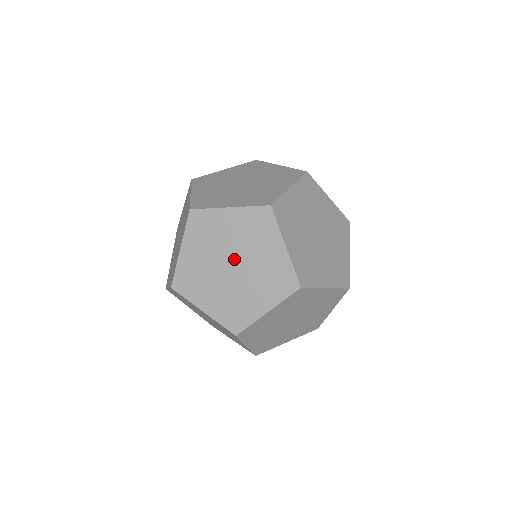
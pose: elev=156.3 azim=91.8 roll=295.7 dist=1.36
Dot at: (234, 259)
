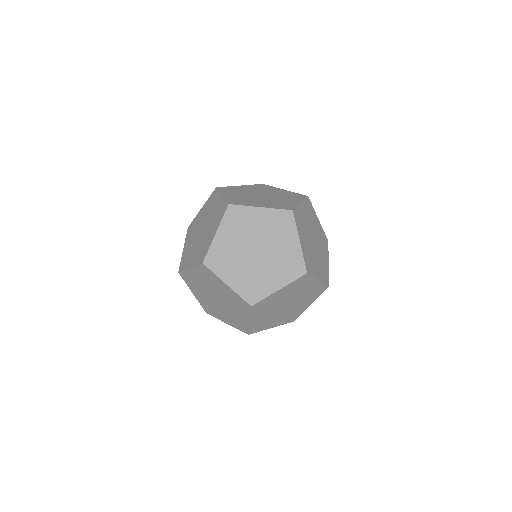
Dot at: (259, 246)
